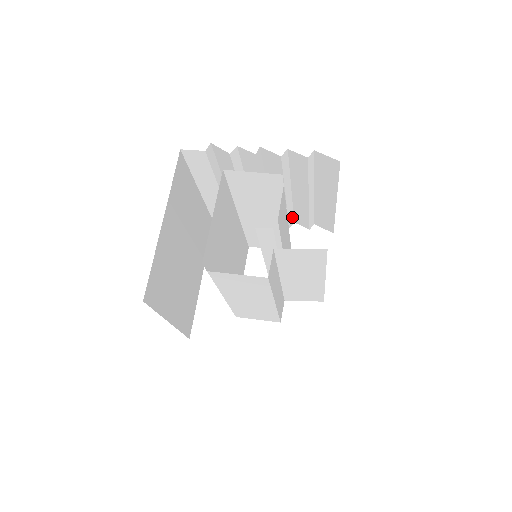
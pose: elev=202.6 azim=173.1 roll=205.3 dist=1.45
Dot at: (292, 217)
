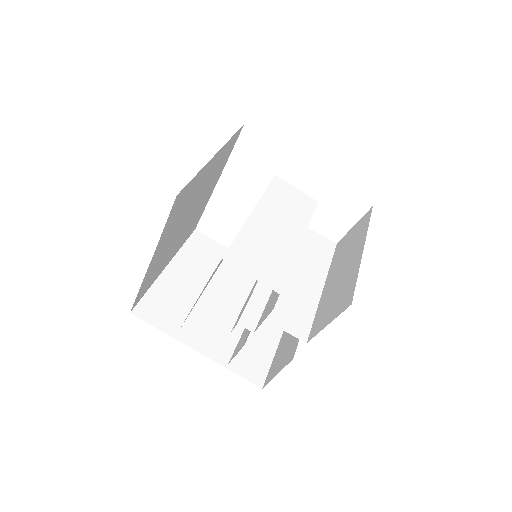
Dot at: occluded
